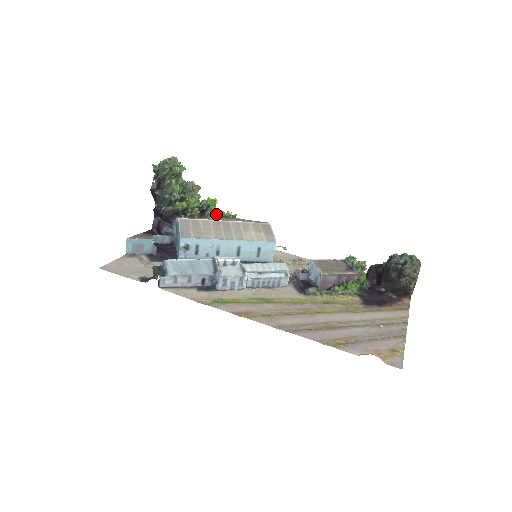
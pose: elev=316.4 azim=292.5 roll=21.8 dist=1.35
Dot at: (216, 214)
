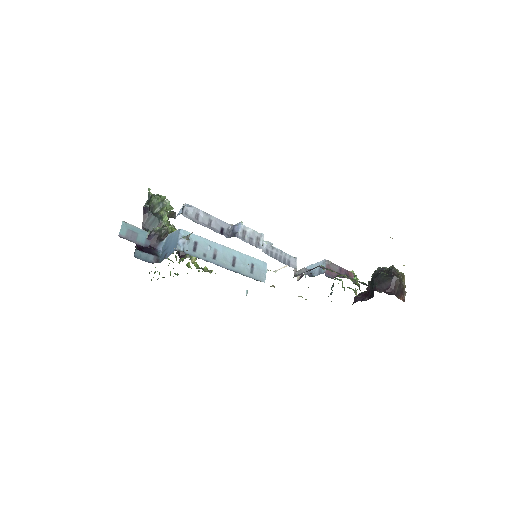
Dot at: (194, 263)
